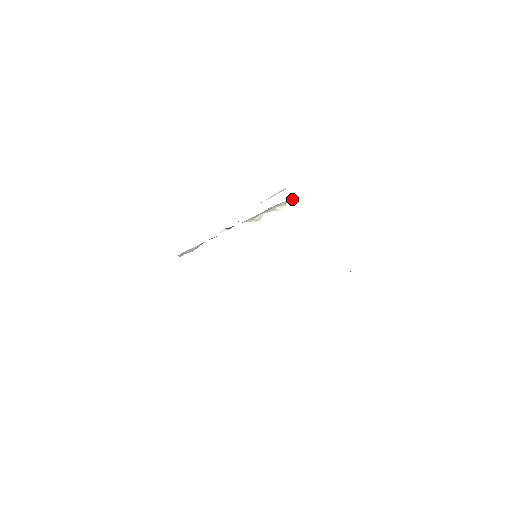
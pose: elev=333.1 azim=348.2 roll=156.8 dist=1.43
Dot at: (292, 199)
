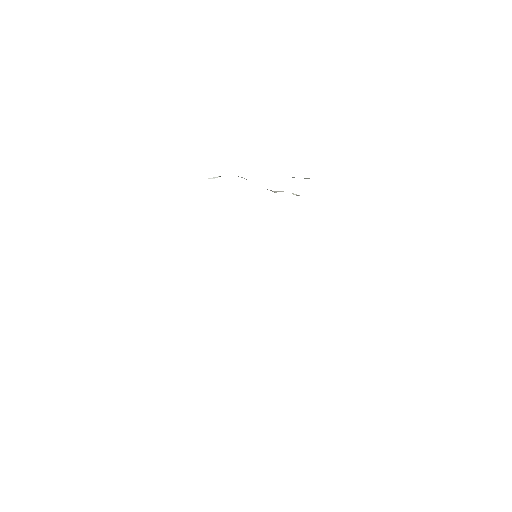
Dot at: occluded
